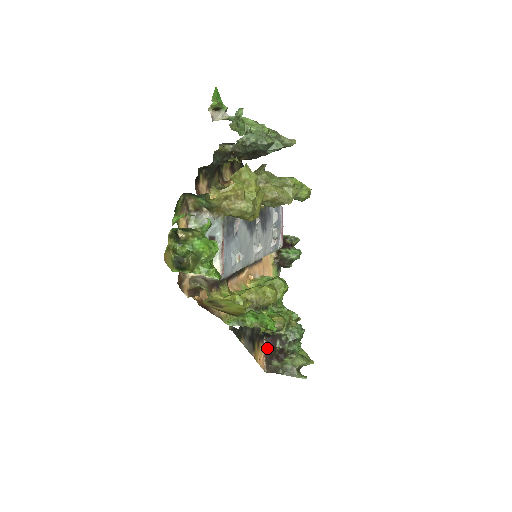
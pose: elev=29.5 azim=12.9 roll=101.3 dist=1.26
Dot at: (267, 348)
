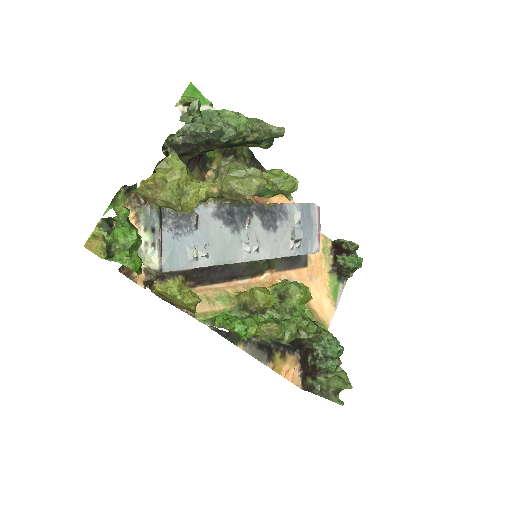
Dot at: (301, 362)
